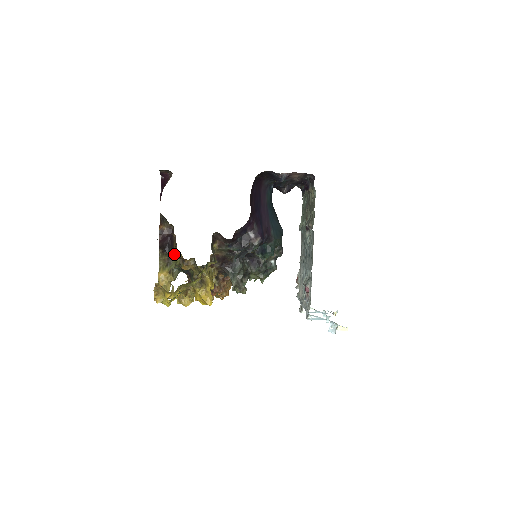
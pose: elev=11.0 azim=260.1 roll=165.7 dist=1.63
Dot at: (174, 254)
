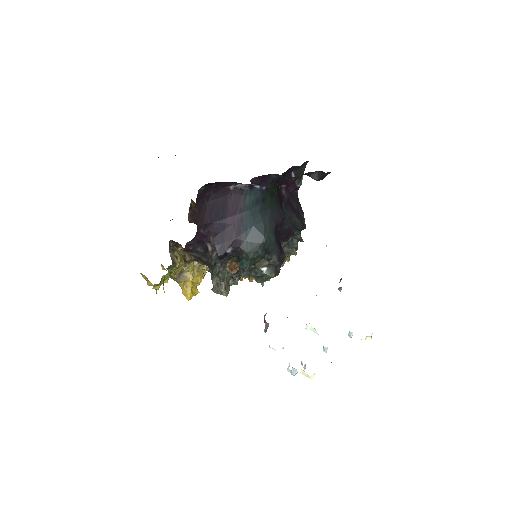
Dot at: occluded
